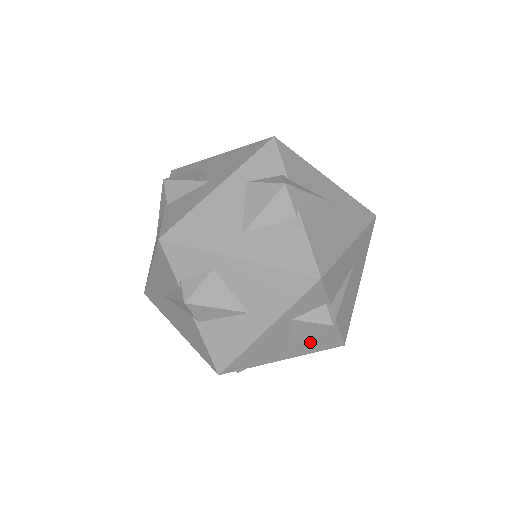
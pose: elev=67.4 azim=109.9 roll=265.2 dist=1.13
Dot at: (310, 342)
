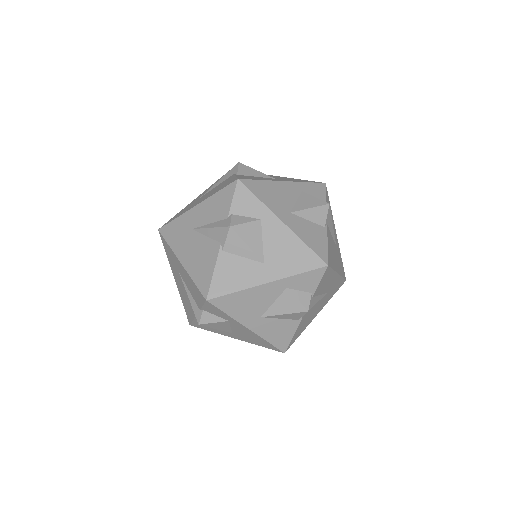
Dot at: (274, 325)
